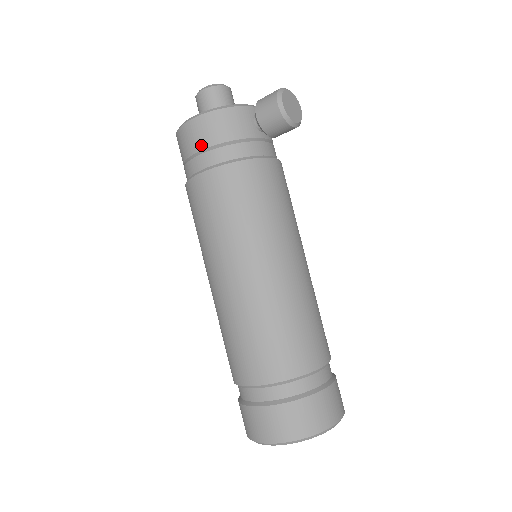
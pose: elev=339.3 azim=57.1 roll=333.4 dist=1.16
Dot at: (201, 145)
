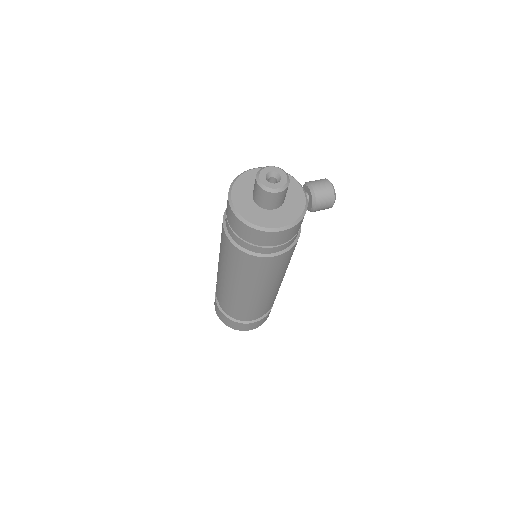
Dot at: (284, 242)
